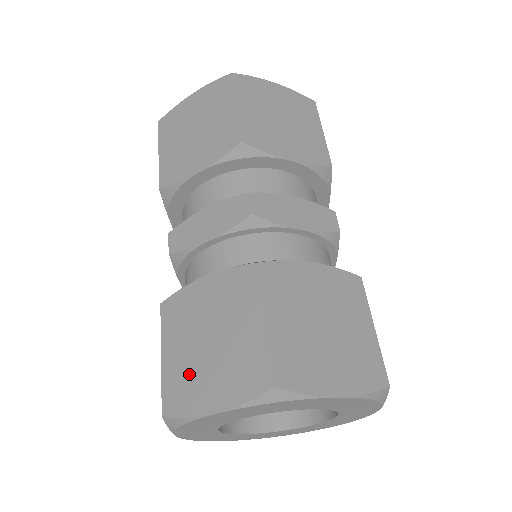
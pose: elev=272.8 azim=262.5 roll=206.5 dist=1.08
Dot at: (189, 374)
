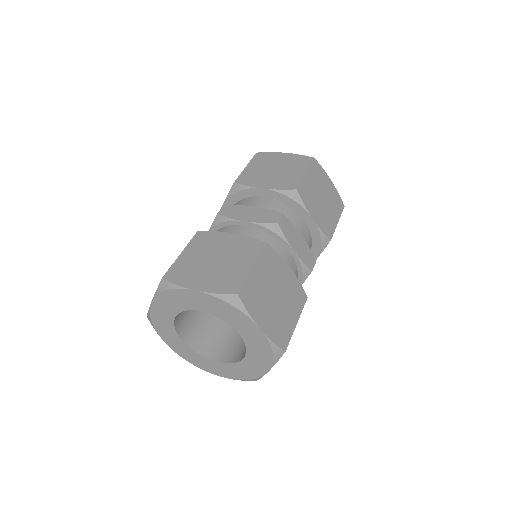
Dot at: (193, 268)
